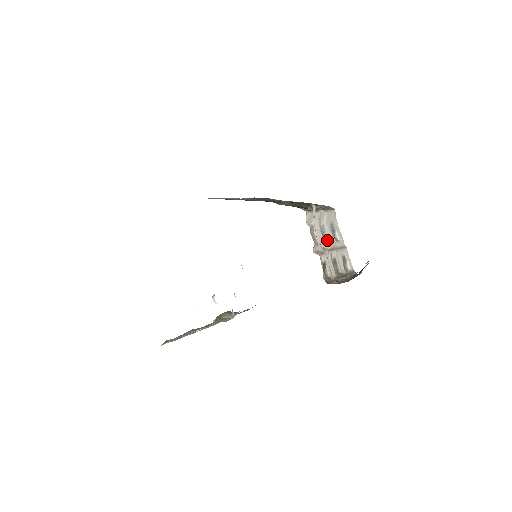
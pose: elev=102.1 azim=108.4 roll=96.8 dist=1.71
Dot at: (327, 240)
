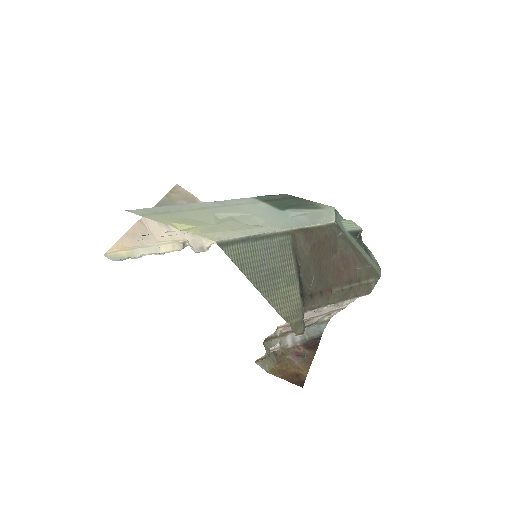
Dot at: (321, 309)
